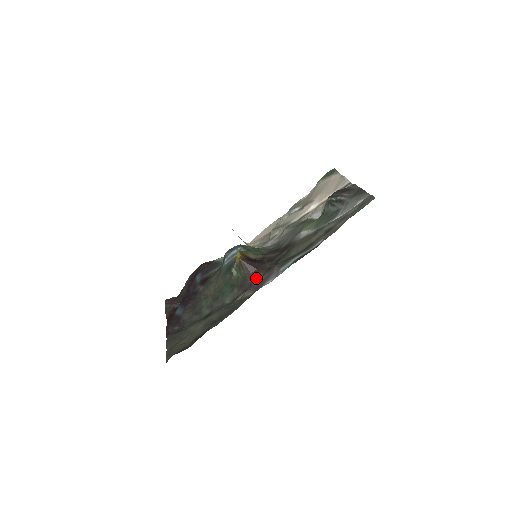
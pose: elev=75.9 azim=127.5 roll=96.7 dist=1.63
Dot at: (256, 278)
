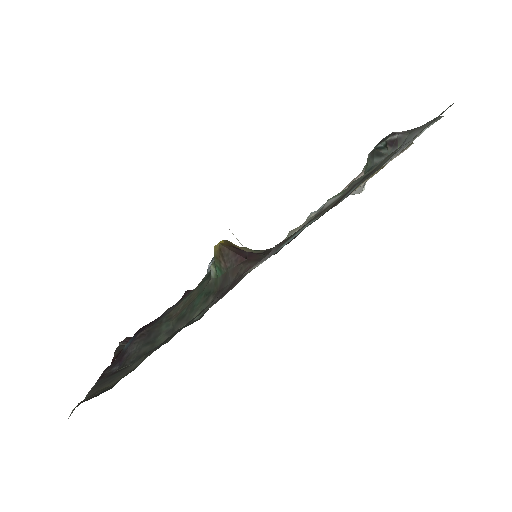
Dot at: (242, 271)
